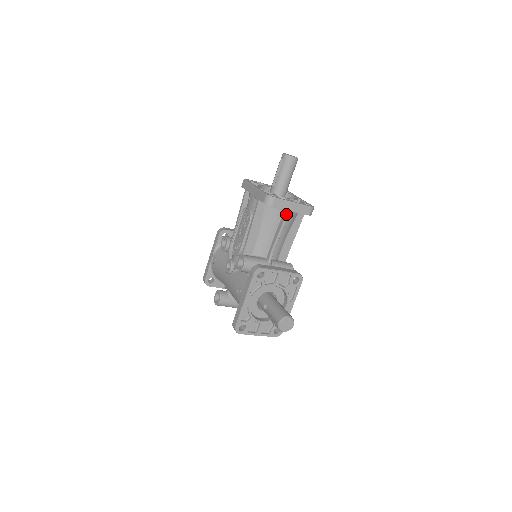
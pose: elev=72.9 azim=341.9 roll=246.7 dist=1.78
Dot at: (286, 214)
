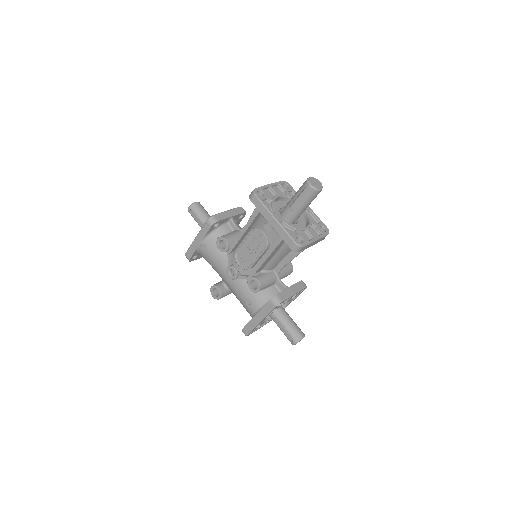
Dot at: occluded
